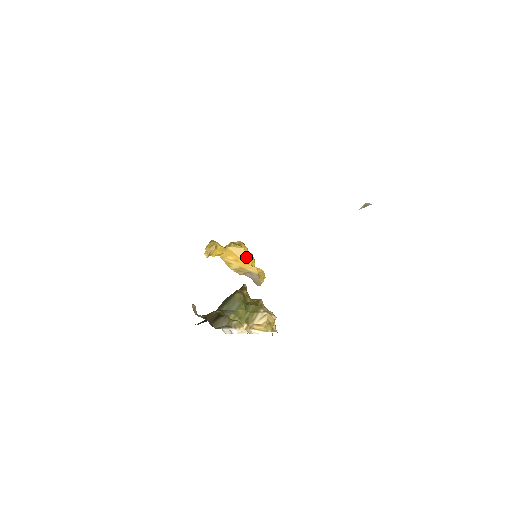
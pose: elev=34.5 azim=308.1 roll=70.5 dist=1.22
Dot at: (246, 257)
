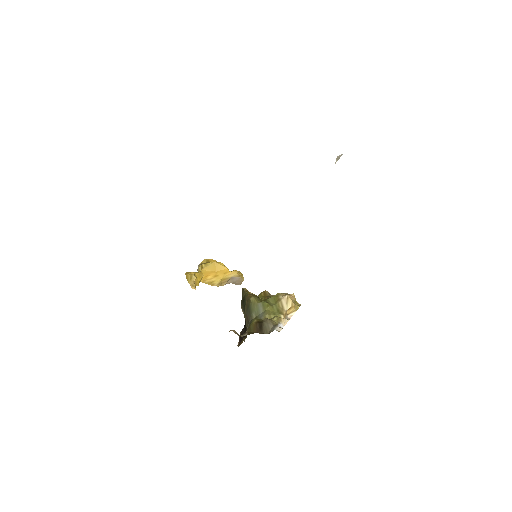
Dot at: (222, 268)
